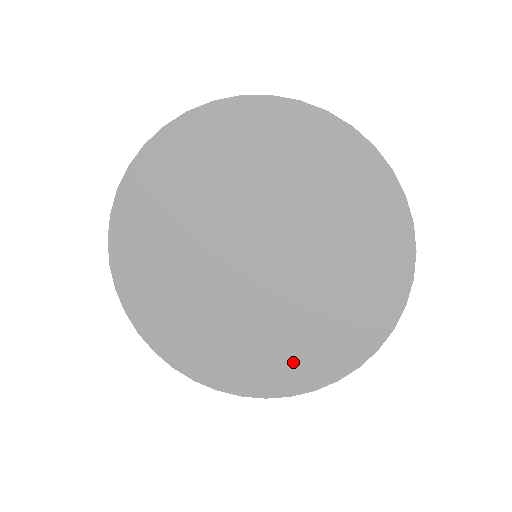
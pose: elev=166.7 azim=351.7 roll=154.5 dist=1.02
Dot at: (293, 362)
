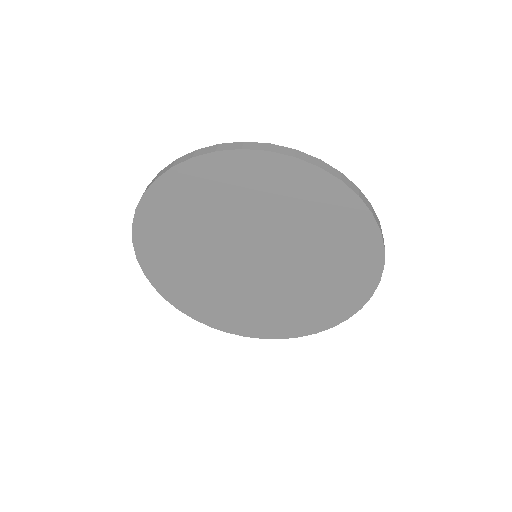
Dot at: (228, 316)
